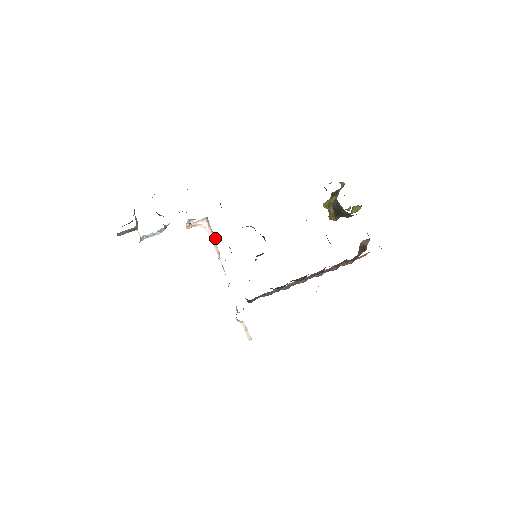
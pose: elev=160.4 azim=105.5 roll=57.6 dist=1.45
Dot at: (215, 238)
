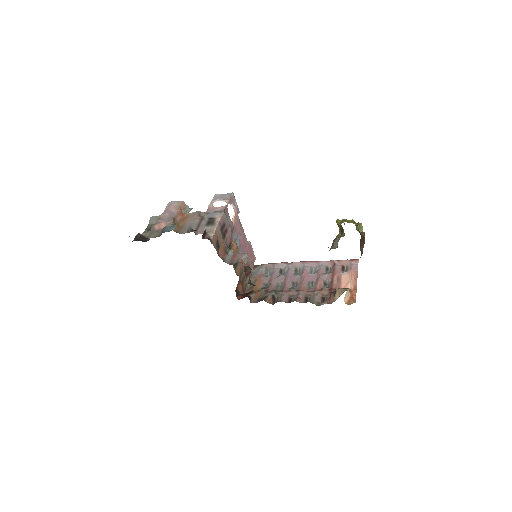
Dot at: (236, 213)
